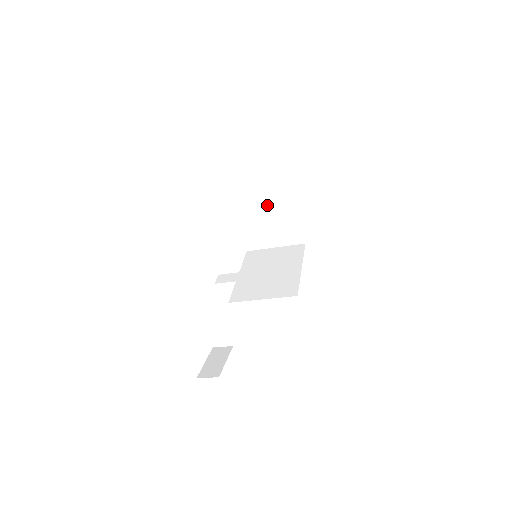
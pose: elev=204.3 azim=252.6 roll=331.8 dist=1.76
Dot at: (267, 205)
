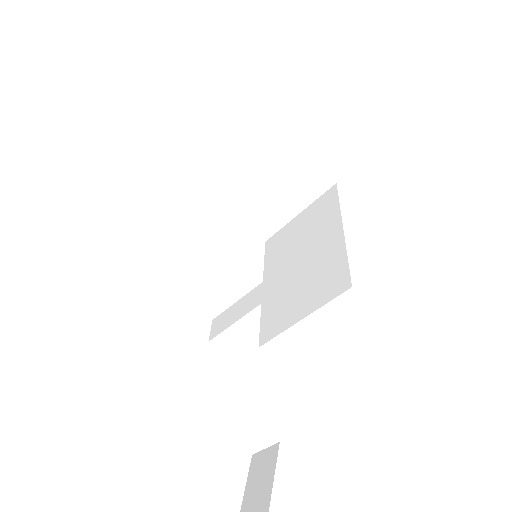
Dot at: (240, 165)
